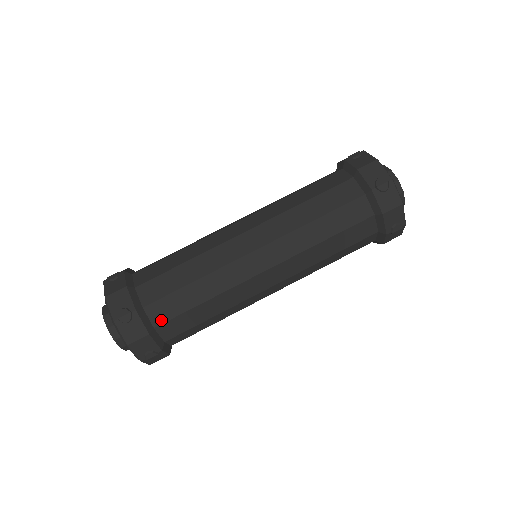
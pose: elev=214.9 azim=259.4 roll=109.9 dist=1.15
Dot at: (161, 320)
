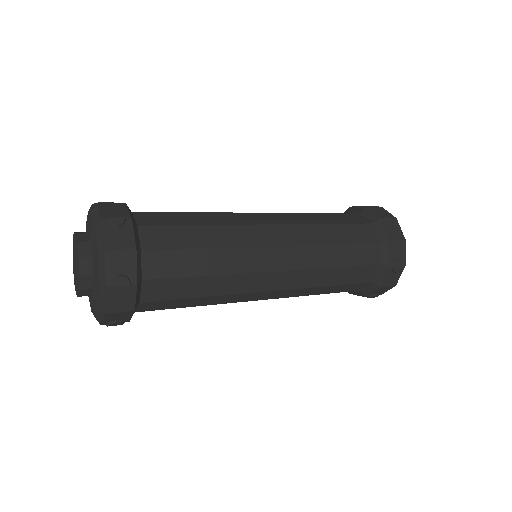
Dot at: (153, 246)
